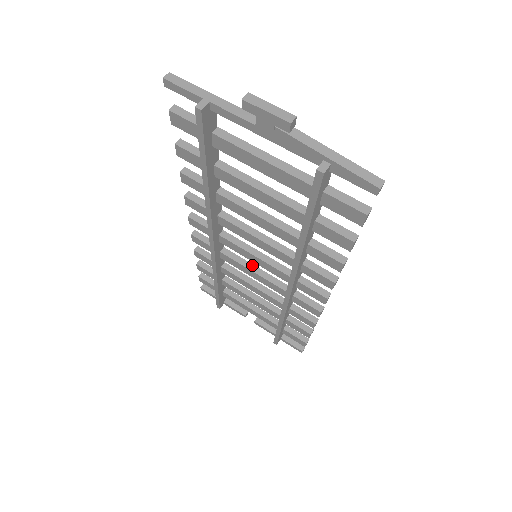
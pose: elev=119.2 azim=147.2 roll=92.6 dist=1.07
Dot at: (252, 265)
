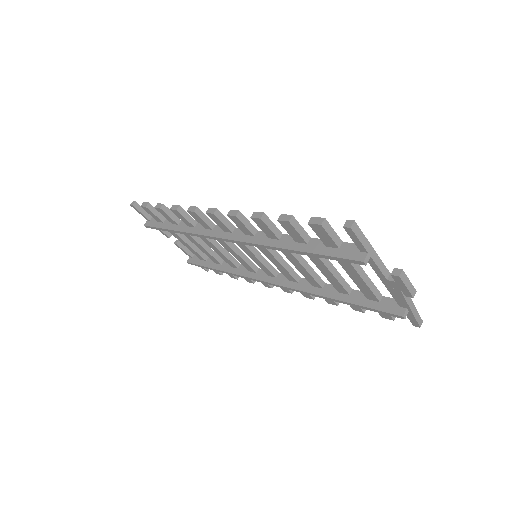
Dot at: (237, 247)
